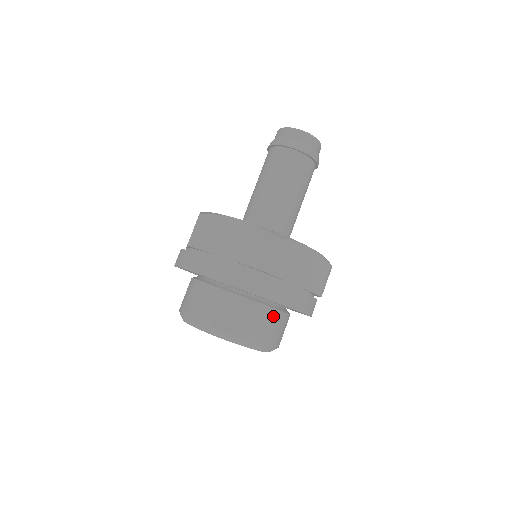
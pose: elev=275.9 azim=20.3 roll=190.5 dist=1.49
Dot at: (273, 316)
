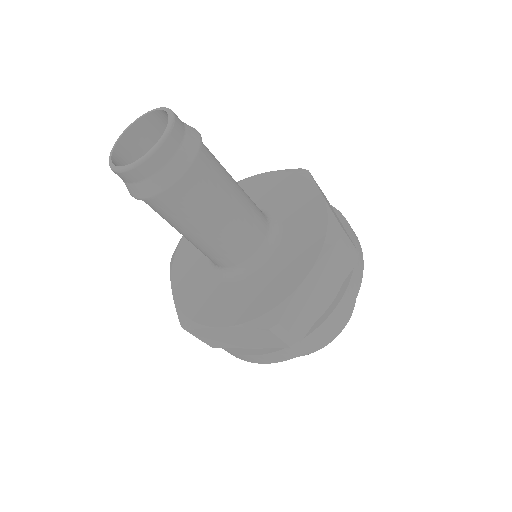
Dot at: occluded
